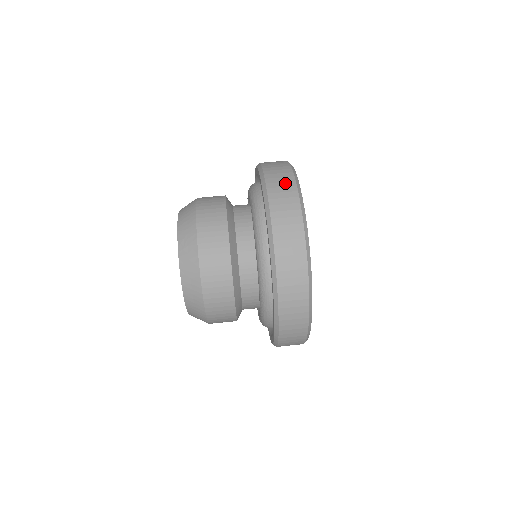
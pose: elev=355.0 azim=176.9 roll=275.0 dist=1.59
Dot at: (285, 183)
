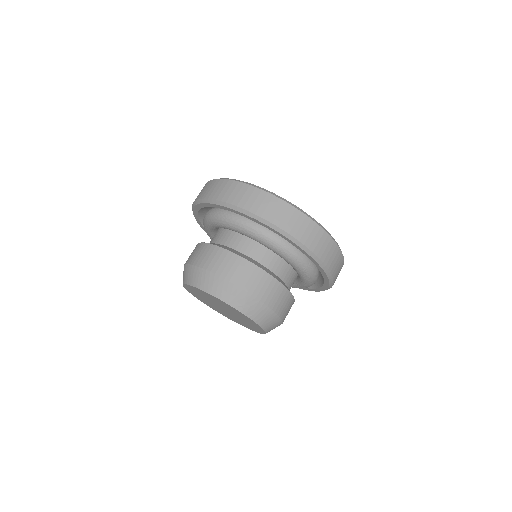
Dot at: (265, 201)
